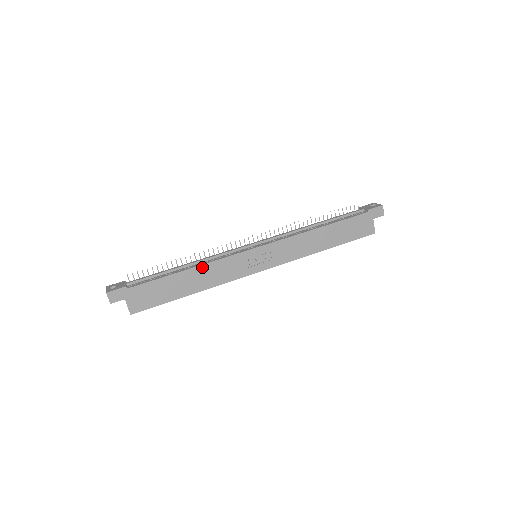
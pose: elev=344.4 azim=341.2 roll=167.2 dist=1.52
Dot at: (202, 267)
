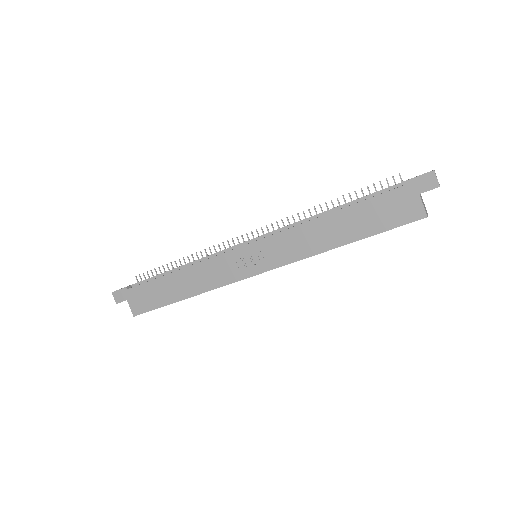
Dot at: (190, 268)
